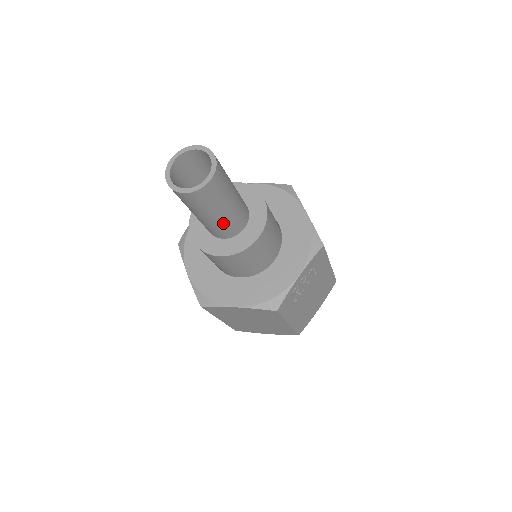
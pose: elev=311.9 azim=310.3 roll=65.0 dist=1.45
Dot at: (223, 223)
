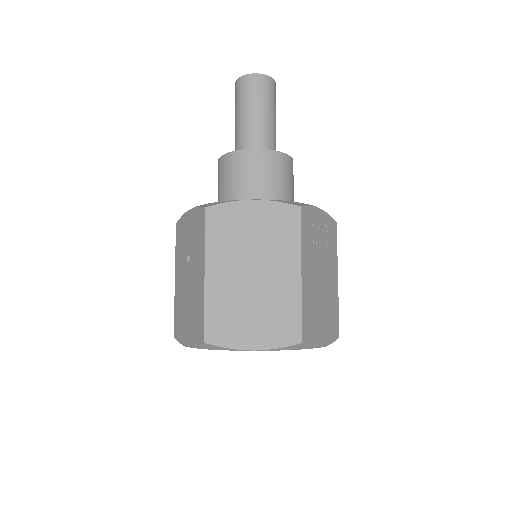
Dot at: (264, 128)
